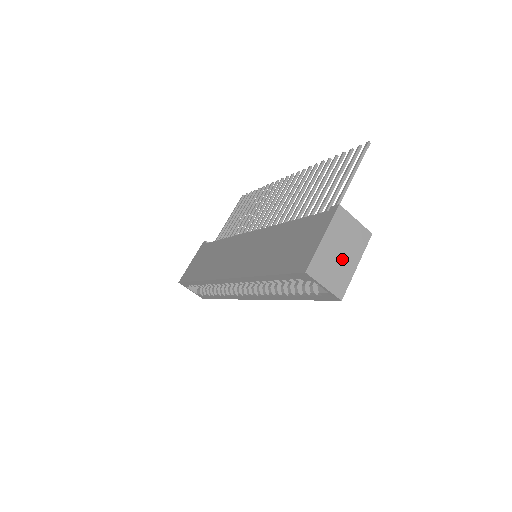
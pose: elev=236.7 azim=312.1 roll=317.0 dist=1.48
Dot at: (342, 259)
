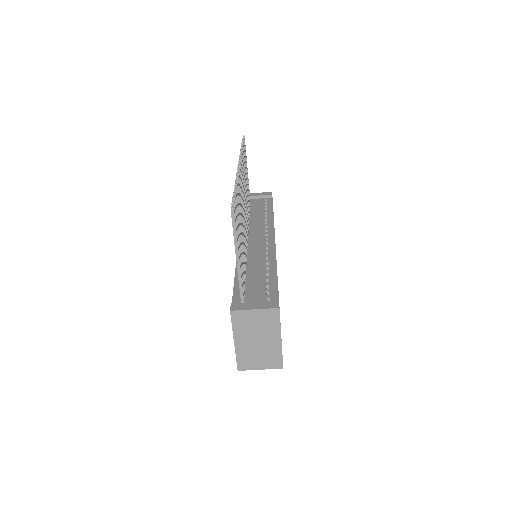
Dot at: (263, 344)
